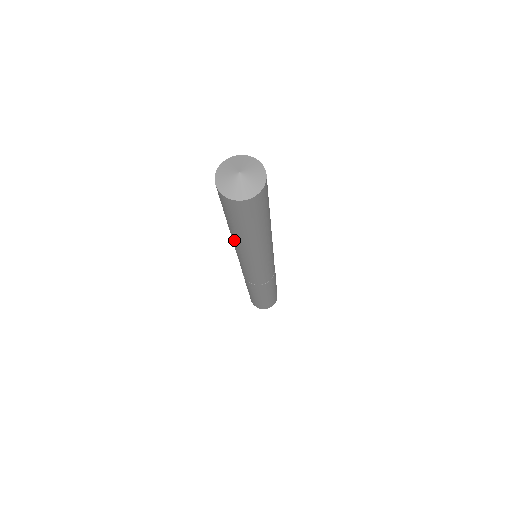
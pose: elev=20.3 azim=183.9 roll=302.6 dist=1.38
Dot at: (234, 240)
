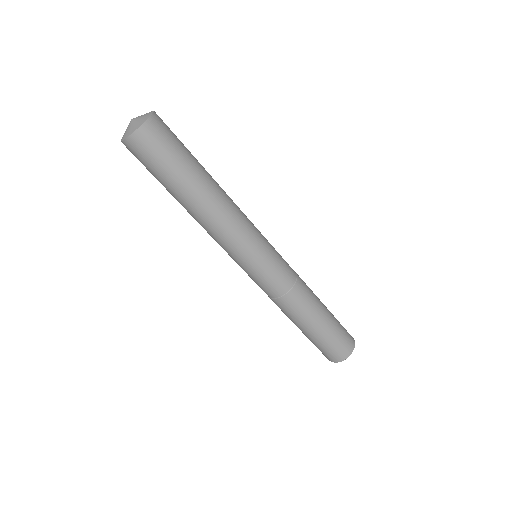
Dot at: (192, 216)
